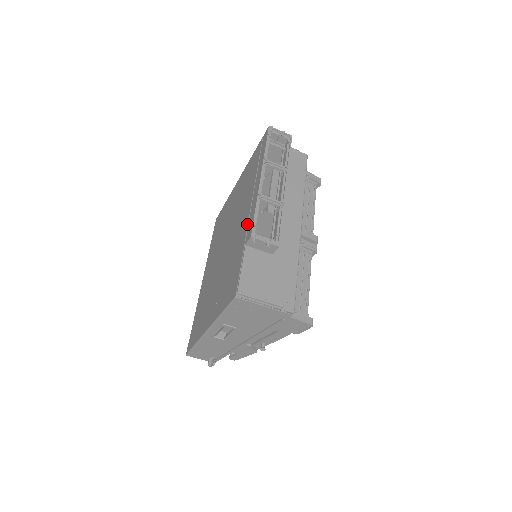
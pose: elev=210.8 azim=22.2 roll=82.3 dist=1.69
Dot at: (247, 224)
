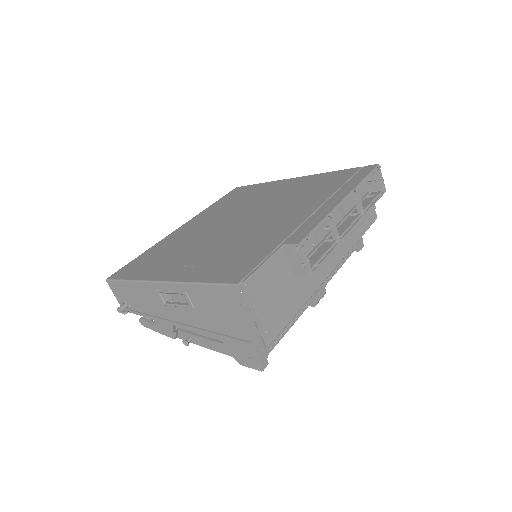
Dot at: (297, 227)
